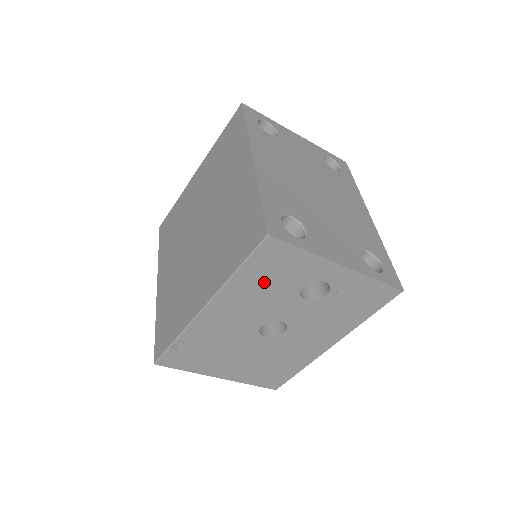
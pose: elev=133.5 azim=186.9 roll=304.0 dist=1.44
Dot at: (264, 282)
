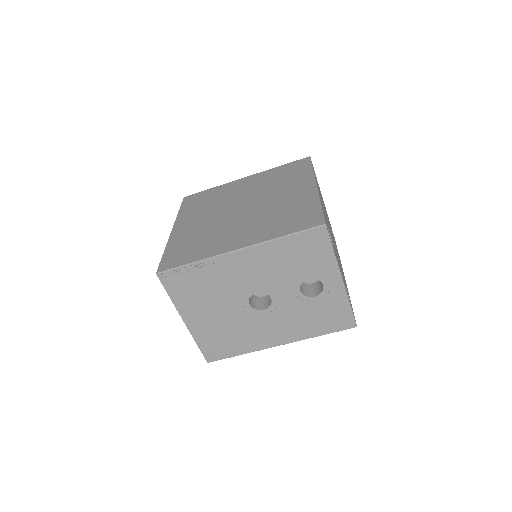
Dot at: (291, 257)
